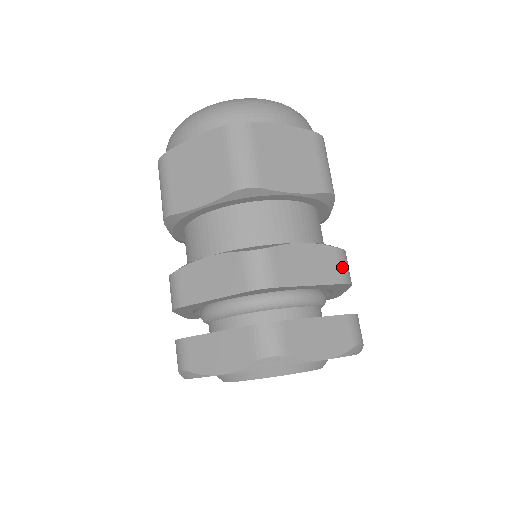
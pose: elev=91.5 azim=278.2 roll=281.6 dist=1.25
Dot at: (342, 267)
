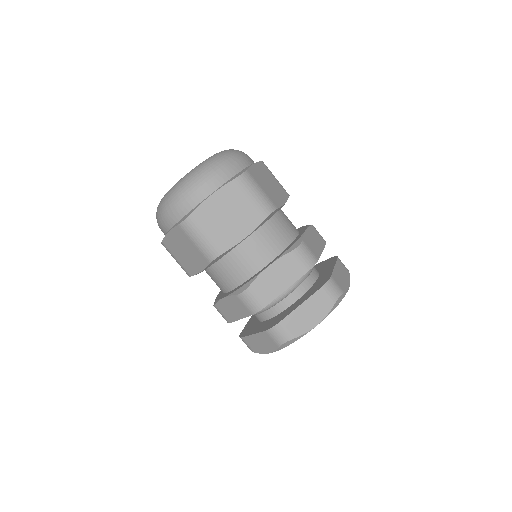
Dot at: occluded
